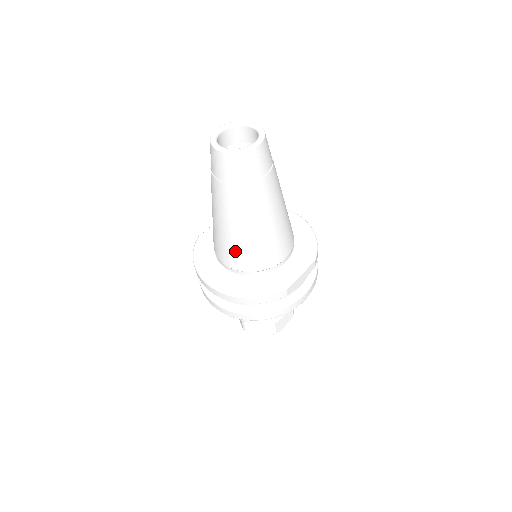
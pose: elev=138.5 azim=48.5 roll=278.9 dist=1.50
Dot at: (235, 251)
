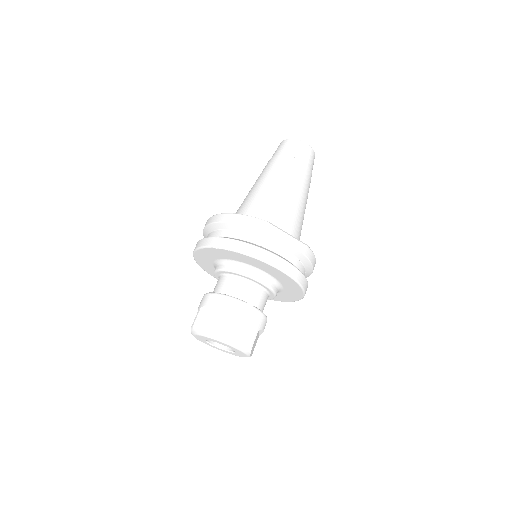
Dot at: (249, 201)
